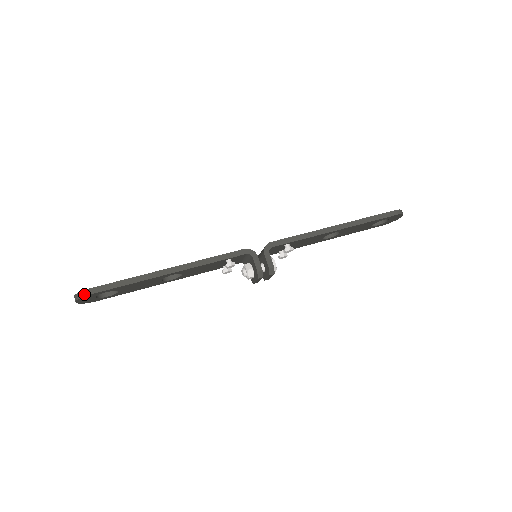
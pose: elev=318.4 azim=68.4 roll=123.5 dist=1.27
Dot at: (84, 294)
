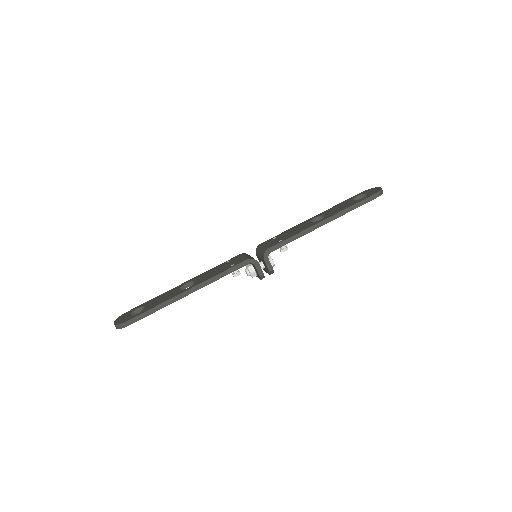
Dot at: (123, 326)
